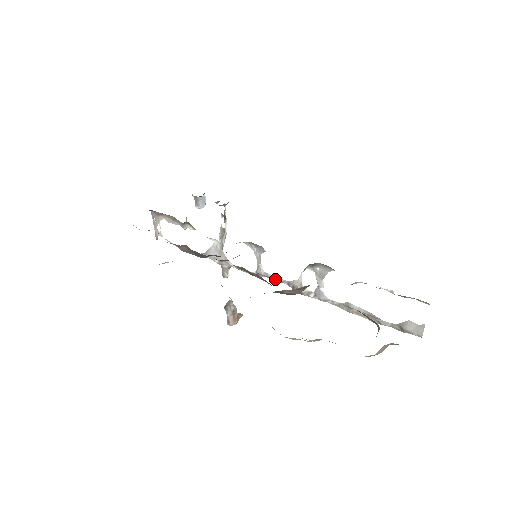
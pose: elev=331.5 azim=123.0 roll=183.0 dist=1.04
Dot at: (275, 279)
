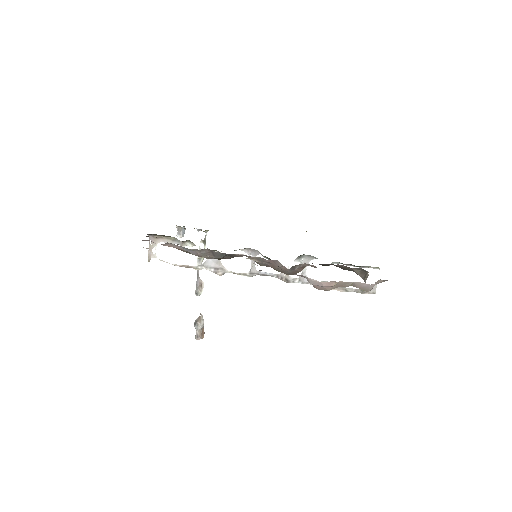
Dot at: (267, 274)
